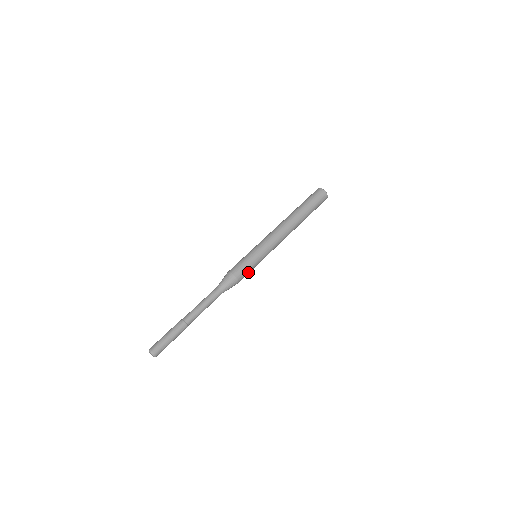
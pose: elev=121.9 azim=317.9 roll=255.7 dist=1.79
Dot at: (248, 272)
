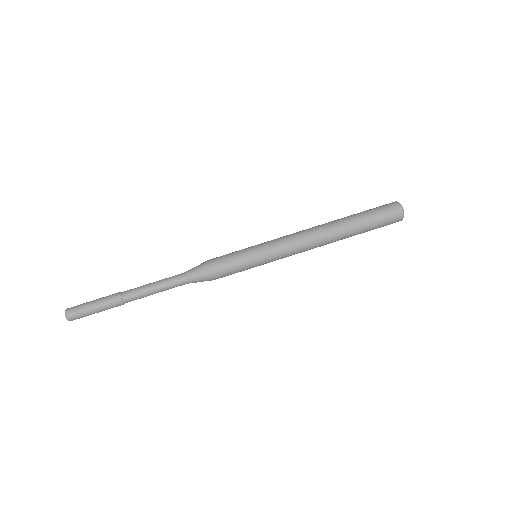
Dot at: (233, 273)
